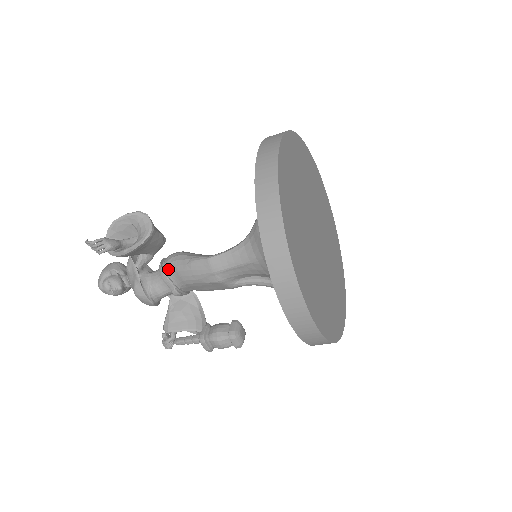
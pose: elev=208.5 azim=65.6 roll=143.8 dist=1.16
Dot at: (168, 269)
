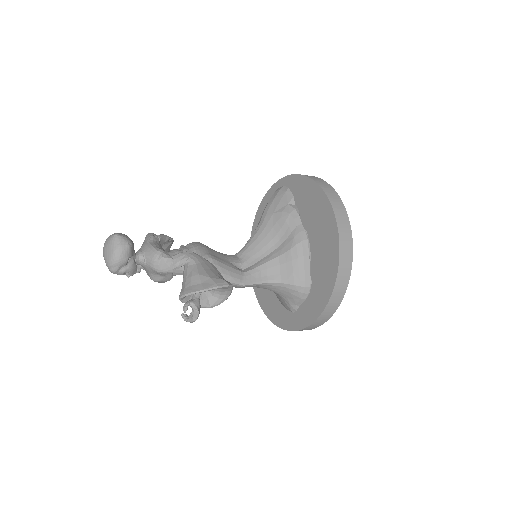
Dot at: occluded
